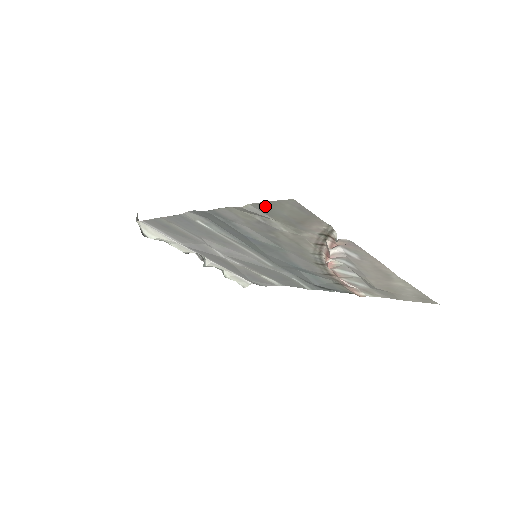
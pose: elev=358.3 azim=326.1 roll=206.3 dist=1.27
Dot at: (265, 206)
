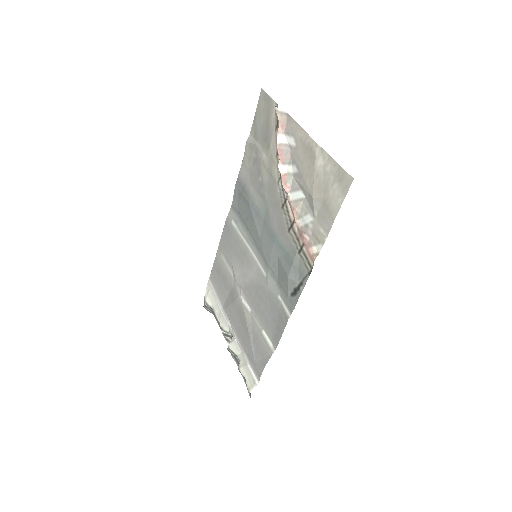
Dot at: (255, 125)
